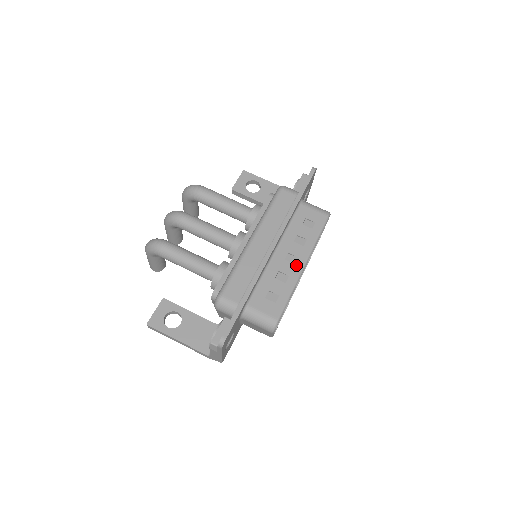
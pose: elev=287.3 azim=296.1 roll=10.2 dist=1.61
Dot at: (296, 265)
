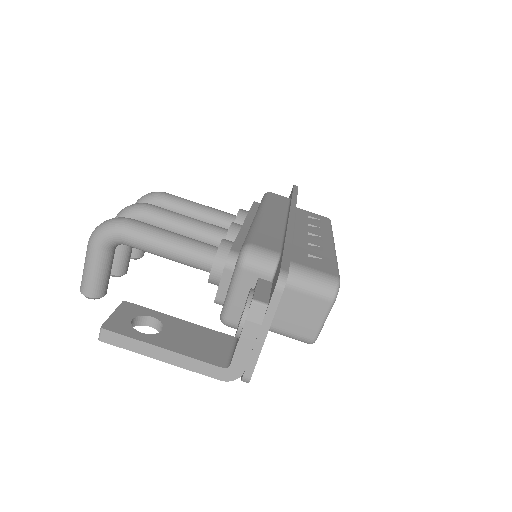
Dot at: (324, 241)
